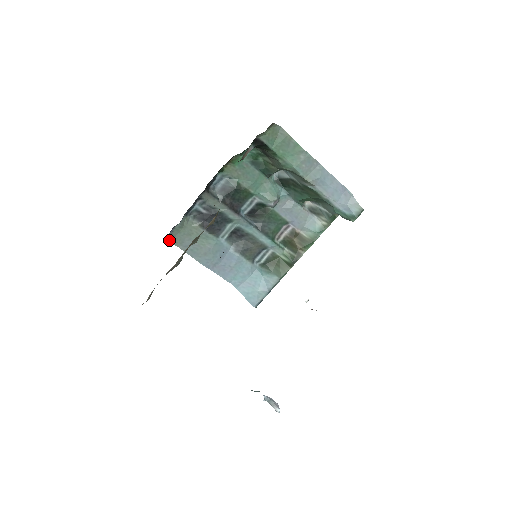
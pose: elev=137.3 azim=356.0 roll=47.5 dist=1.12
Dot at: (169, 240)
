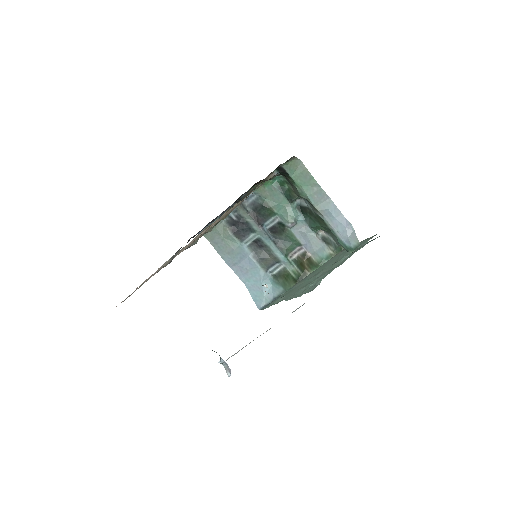
Dot at: occluded
